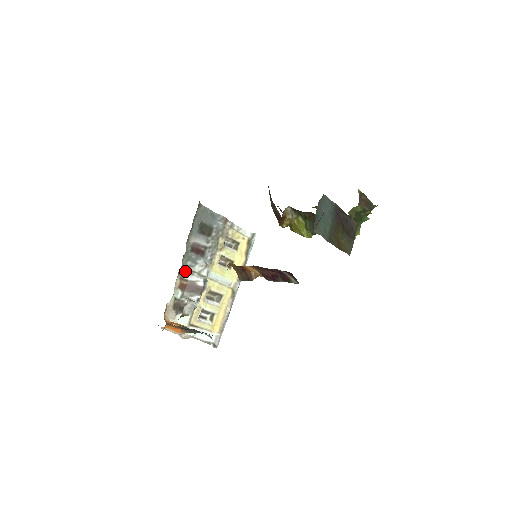
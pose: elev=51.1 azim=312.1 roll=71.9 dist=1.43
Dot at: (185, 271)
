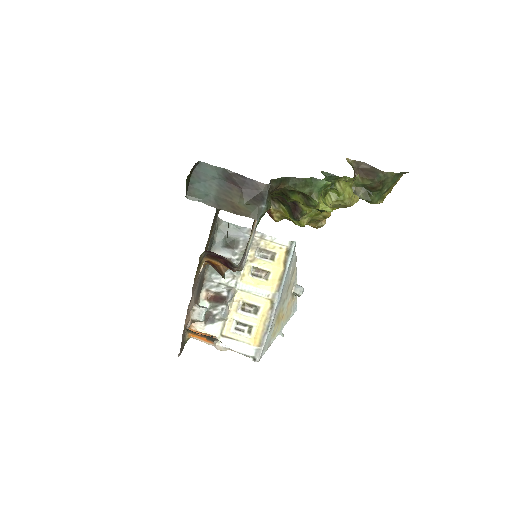
Dot at: (211, 283)
